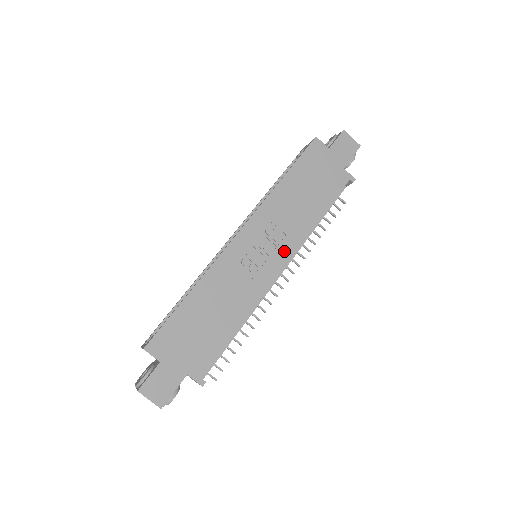
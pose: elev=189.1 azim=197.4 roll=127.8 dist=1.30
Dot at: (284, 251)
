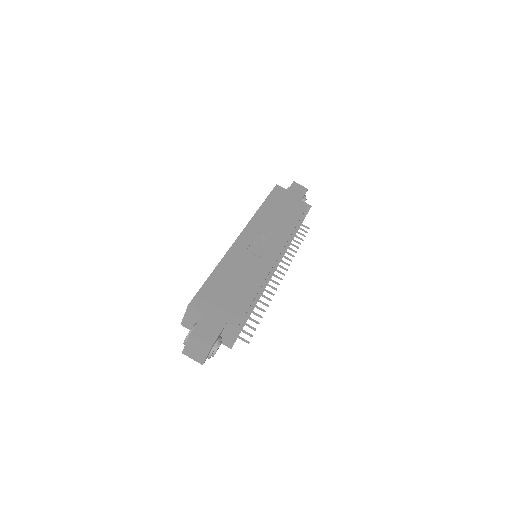
Dot at: (276, 245)
